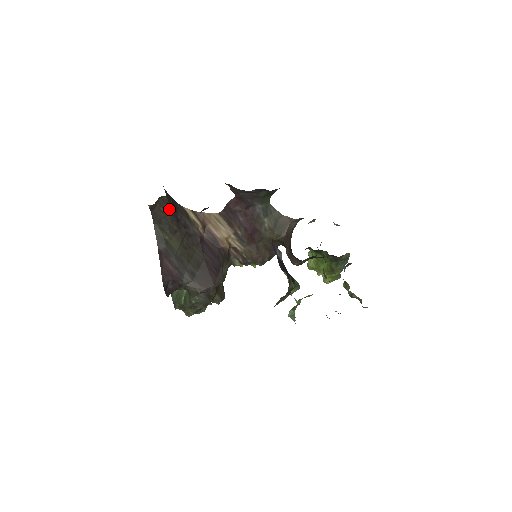
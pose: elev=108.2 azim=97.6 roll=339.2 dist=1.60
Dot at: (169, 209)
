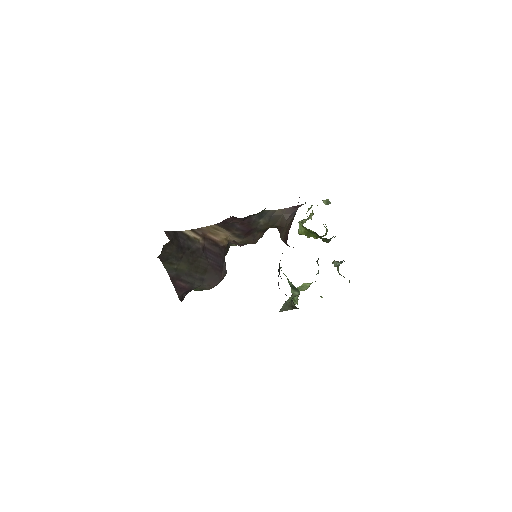
Dot at: (173, 246)
